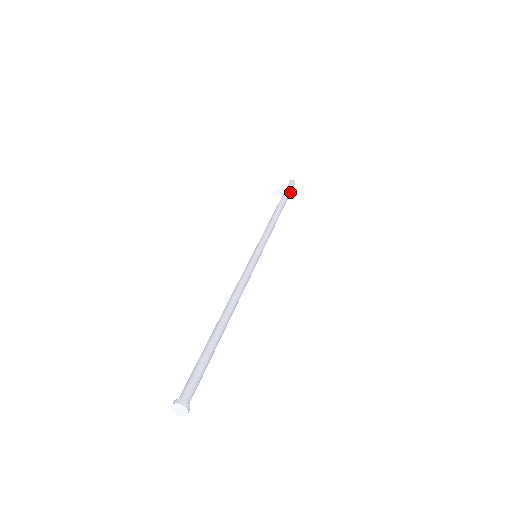
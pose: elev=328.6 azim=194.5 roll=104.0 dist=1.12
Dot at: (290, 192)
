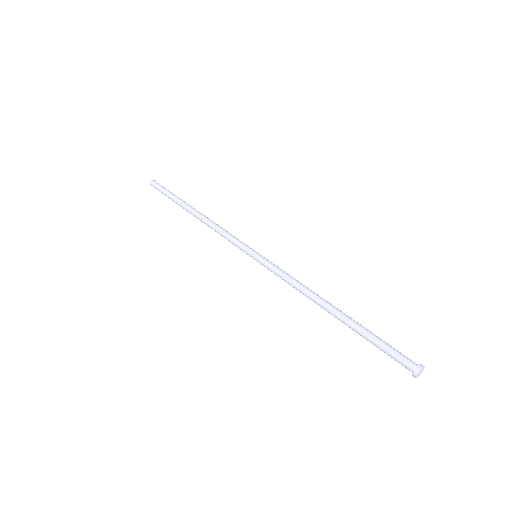
Dot at: occluded
